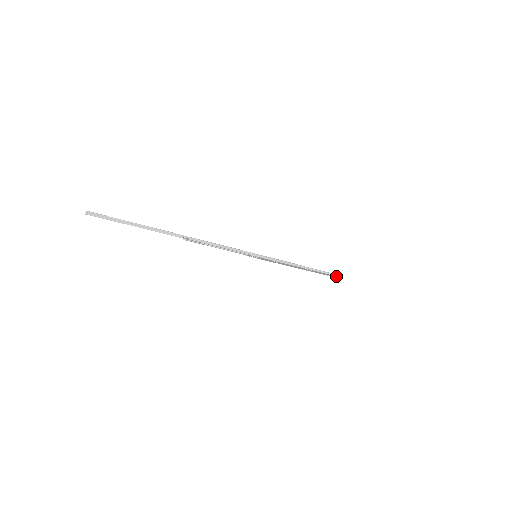
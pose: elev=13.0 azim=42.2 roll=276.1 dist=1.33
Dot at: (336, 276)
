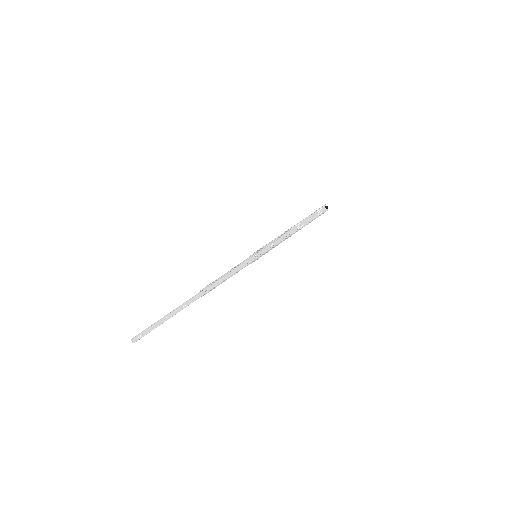
Dot at: (324, 212)
